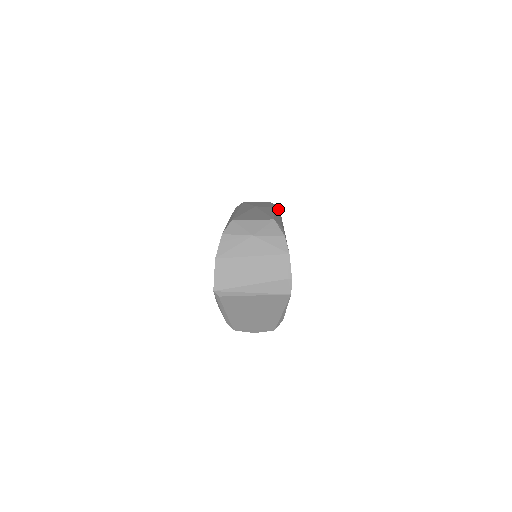
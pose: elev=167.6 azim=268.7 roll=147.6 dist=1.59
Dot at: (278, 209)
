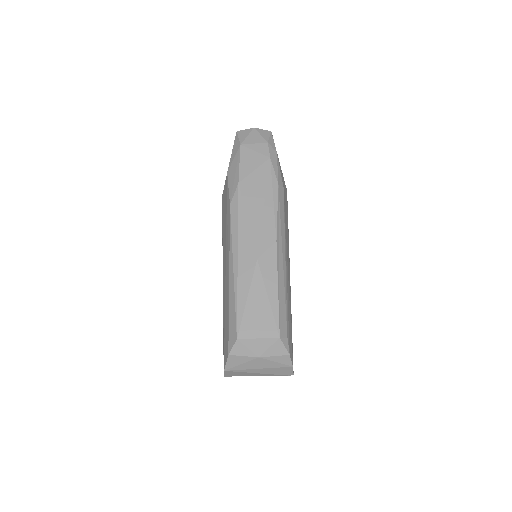
Dot at: (281, 190)
